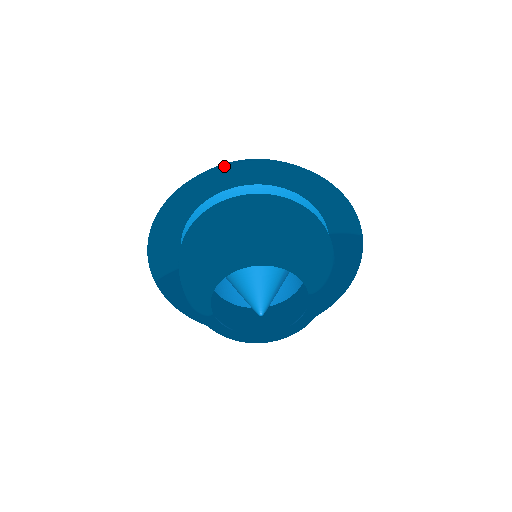
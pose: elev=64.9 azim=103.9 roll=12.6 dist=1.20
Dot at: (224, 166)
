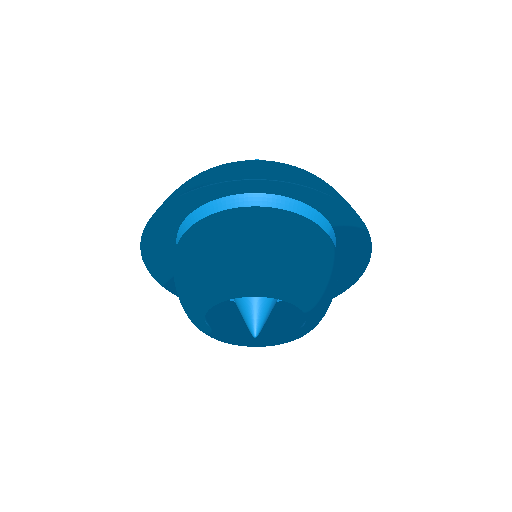
Dot at: (193, 190)
